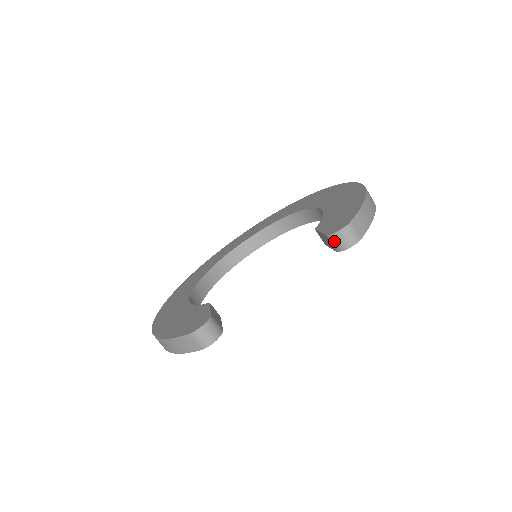
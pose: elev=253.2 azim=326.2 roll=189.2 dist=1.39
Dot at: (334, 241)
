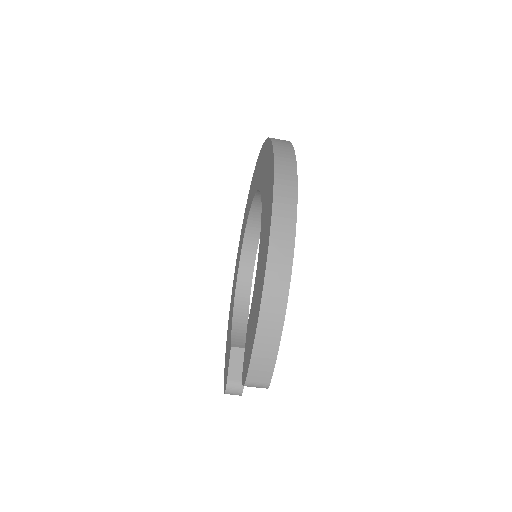
Dot at: occluded
